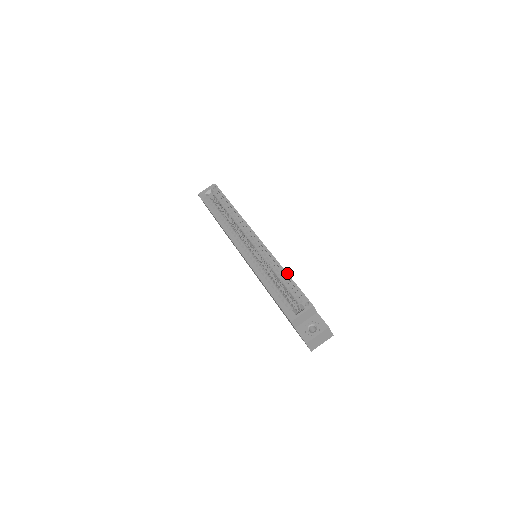
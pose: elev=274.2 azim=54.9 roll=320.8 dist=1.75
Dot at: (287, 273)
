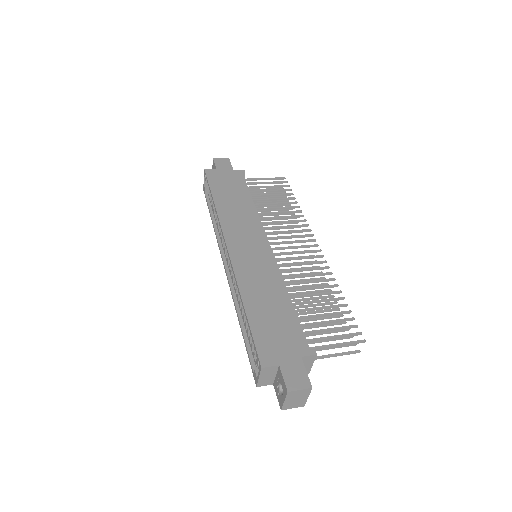
Dot at: (244, 311)
